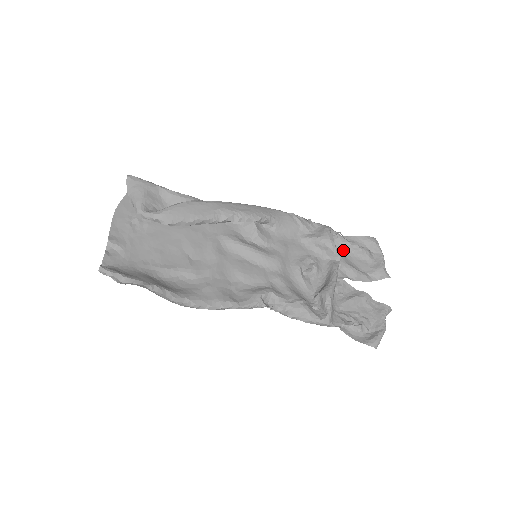
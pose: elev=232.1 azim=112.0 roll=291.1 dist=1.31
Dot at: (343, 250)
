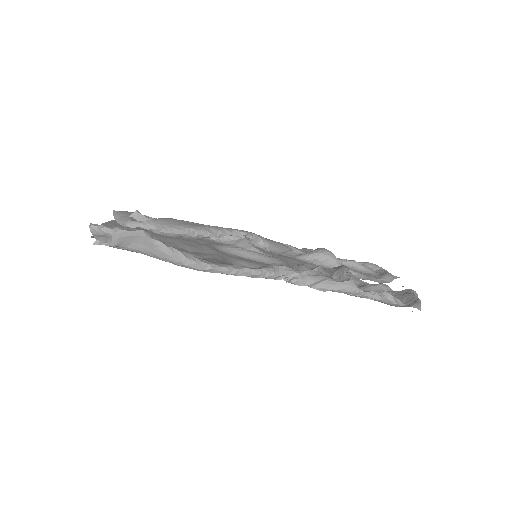
Dot at: occluded
